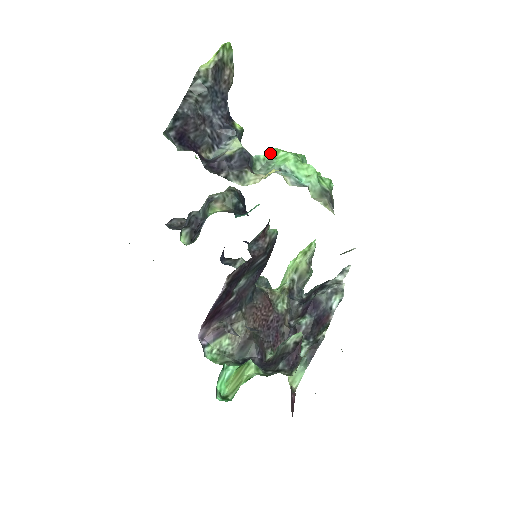
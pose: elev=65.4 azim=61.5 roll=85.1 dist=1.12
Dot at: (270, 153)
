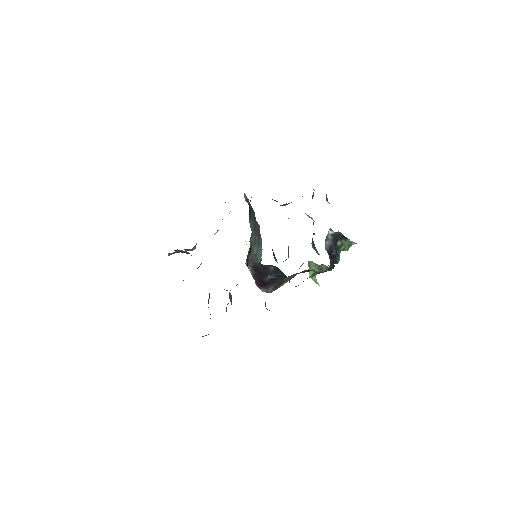
Dot at: occluded
